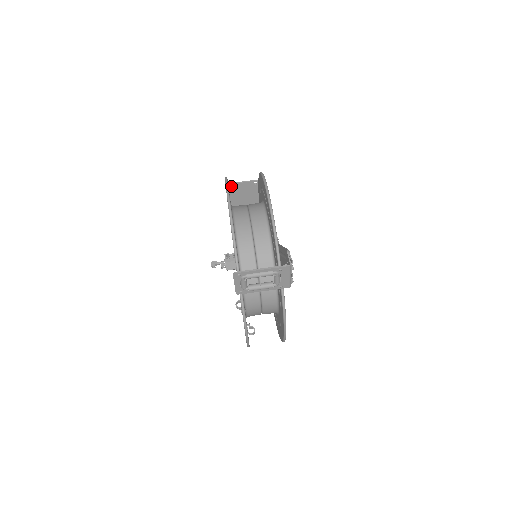
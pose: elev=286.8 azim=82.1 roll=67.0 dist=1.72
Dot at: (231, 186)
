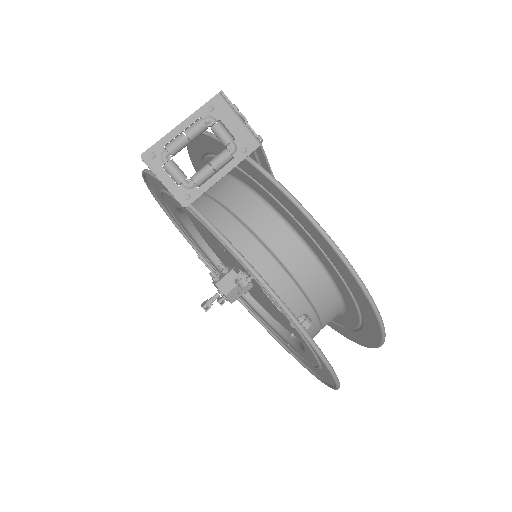
Dot at: occluded
